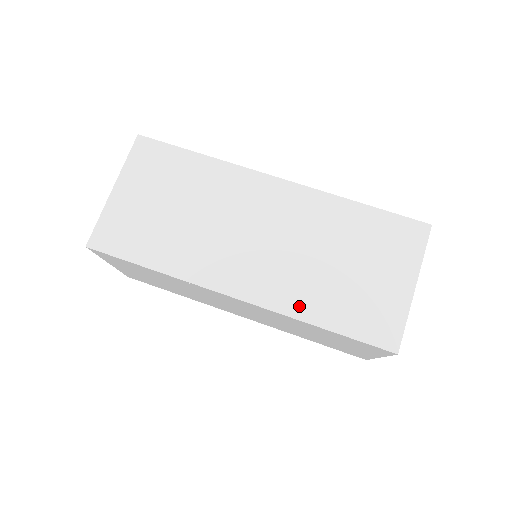
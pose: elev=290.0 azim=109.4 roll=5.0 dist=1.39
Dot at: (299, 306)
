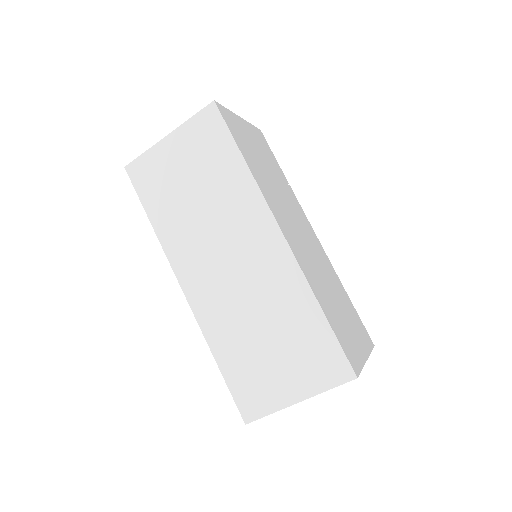
Dot at: (214, 335)
